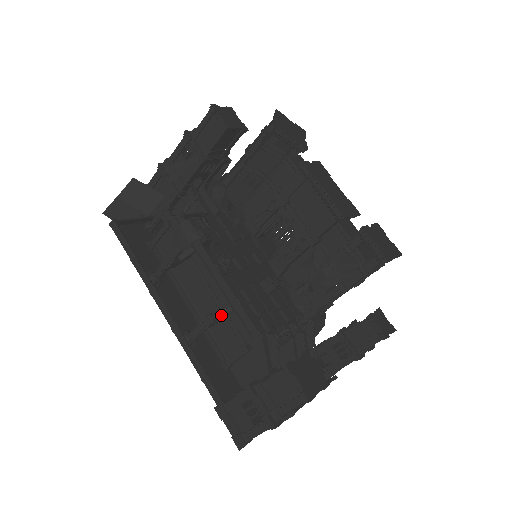
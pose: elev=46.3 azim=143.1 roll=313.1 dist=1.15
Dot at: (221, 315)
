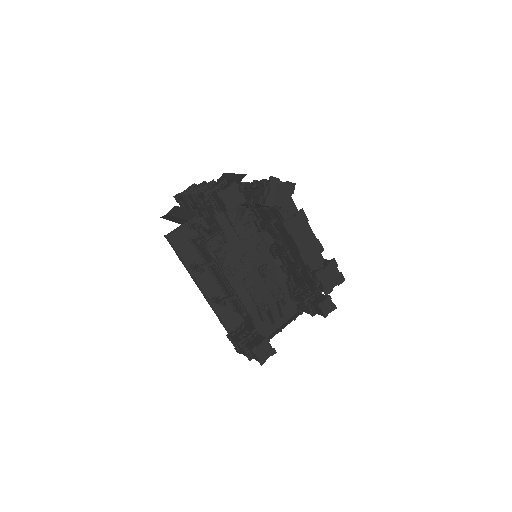
Dot at: (229, 299)
